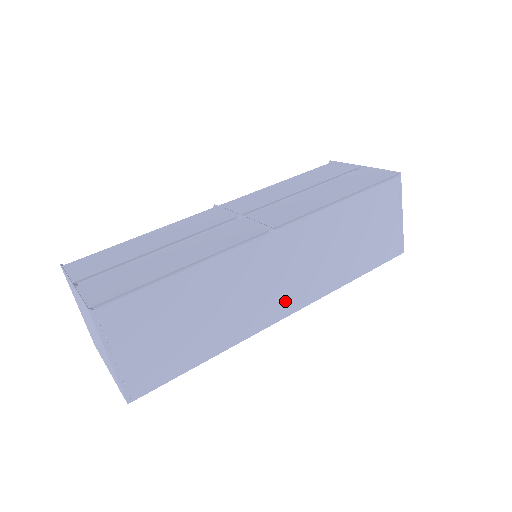
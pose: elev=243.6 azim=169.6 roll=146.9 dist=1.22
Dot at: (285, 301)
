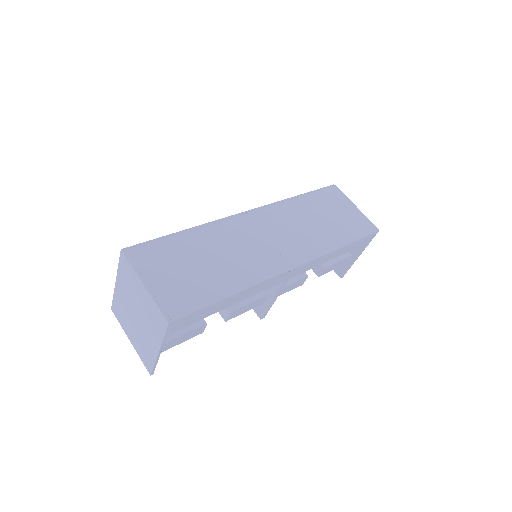
Dot at: (285, 257)
